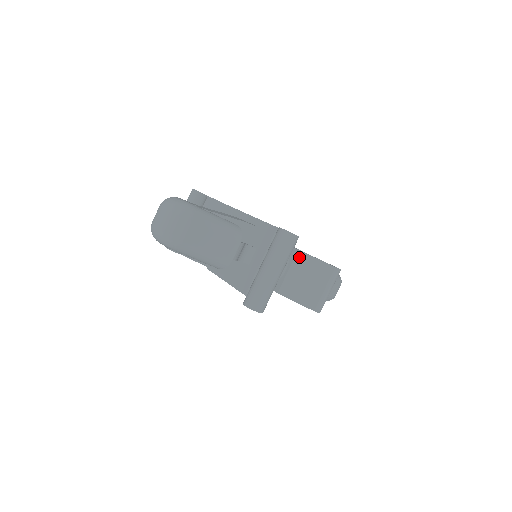
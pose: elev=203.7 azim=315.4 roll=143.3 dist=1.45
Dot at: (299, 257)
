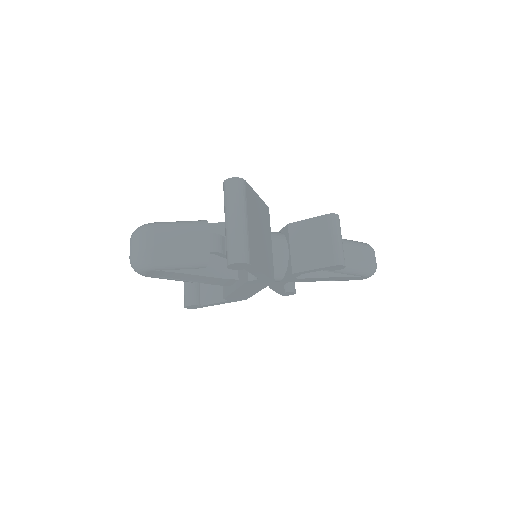
Dot at: (292, 229)
